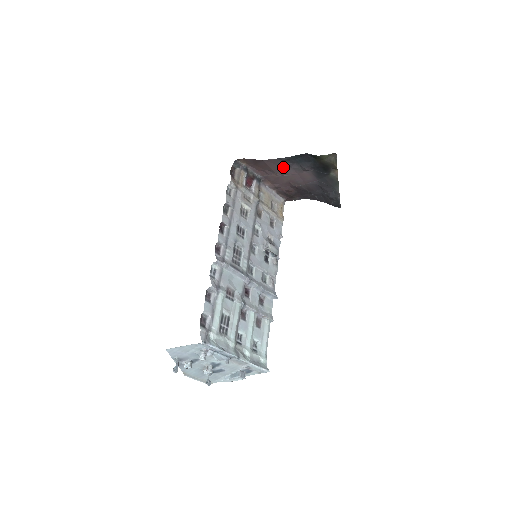
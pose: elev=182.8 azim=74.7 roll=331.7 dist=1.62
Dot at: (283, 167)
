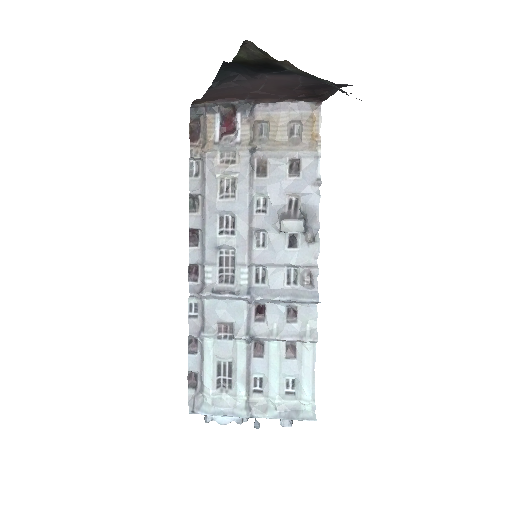
Dot at: (238, 85)
